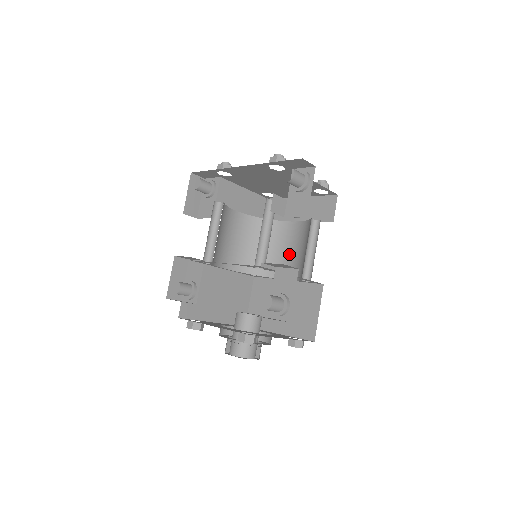
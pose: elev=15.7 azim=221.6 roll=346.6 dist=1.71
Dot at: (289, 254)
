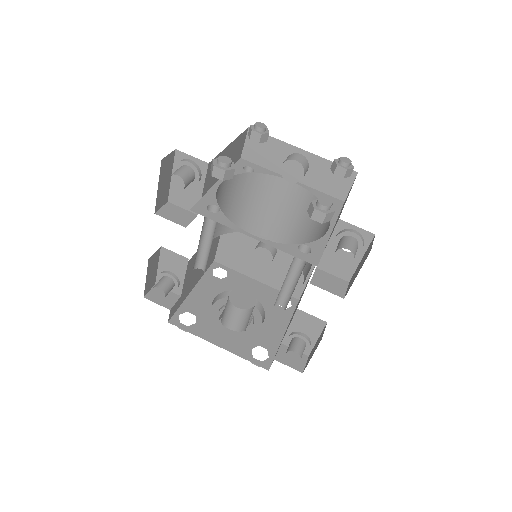
Dot at: (279, 216)
